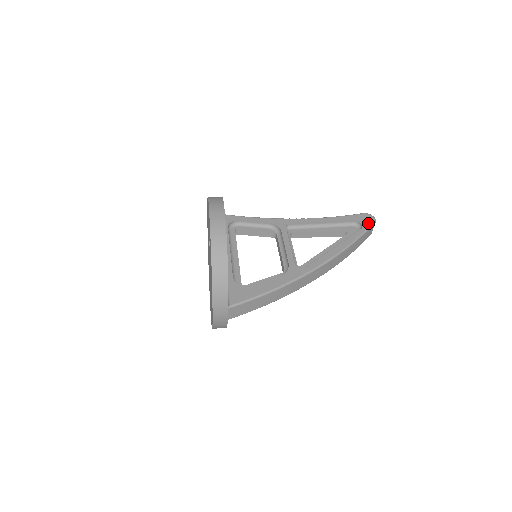
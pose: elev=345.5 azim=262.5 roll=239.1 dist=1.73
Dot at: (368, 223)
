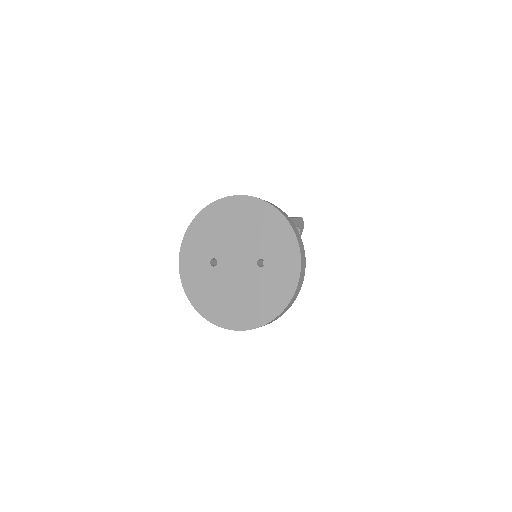
Dot at: (302, 231)
